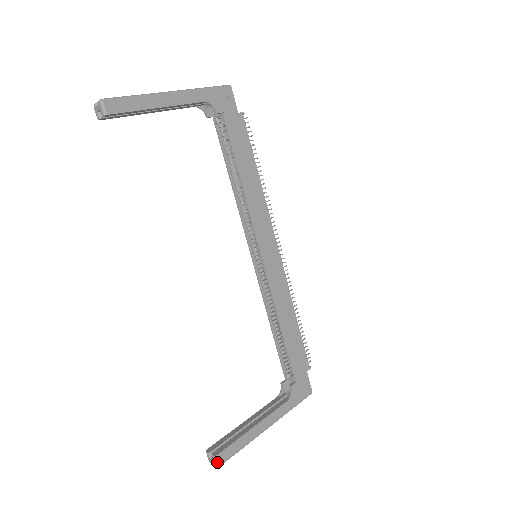
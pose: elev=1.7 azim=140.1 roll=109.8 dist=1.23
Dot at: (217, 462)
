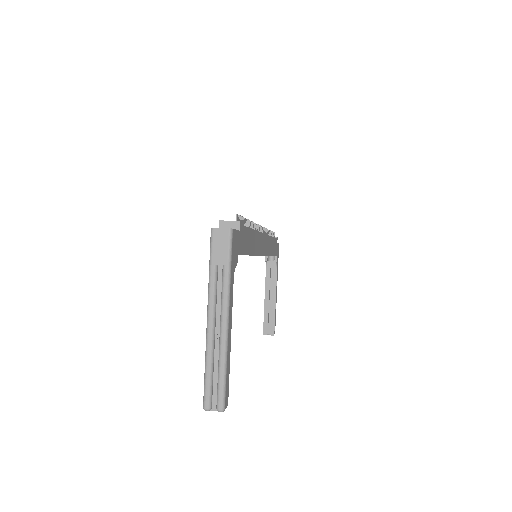
Dot at: occluded
